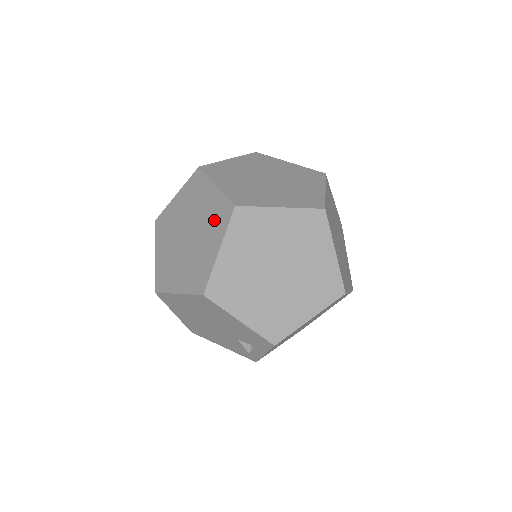
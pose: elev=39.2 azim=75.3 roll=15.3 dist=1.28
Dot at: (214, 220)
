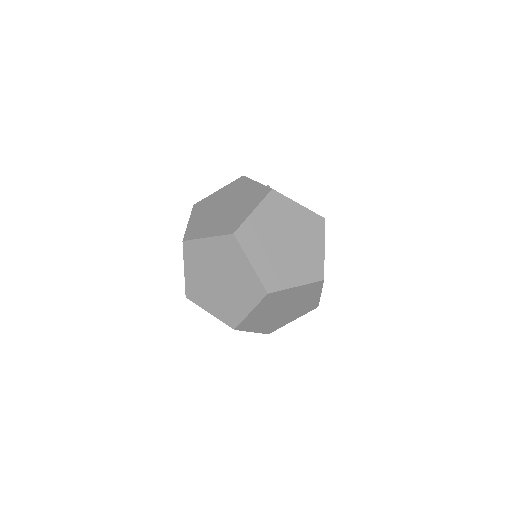
Dot at: occluded
